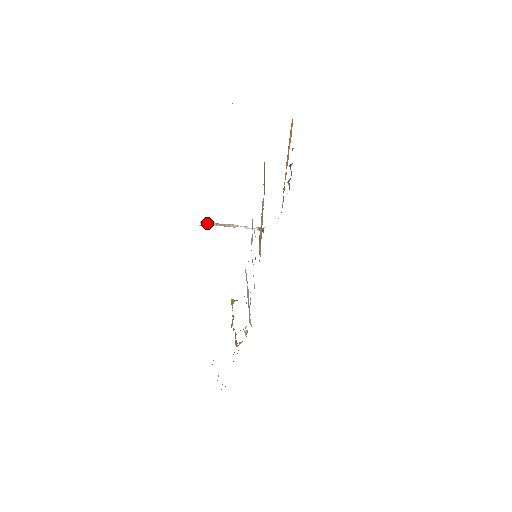
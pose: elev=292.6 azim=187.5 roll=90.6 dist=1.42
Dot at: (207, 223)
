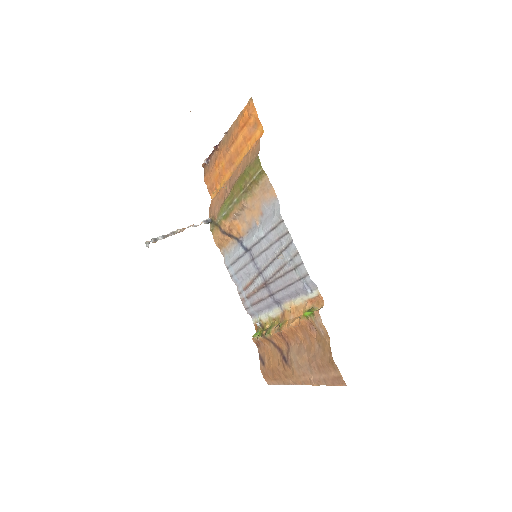
Dot at: (154, 241)
